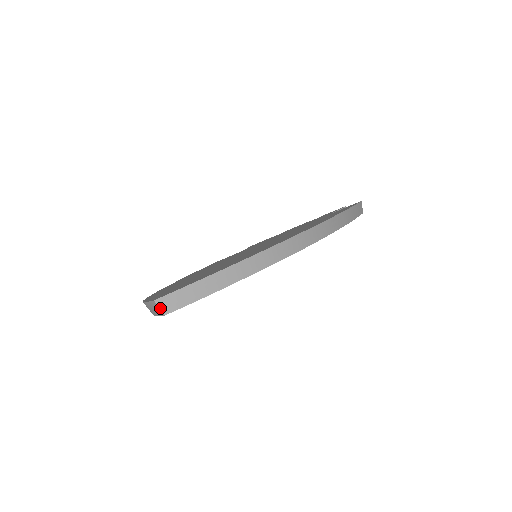
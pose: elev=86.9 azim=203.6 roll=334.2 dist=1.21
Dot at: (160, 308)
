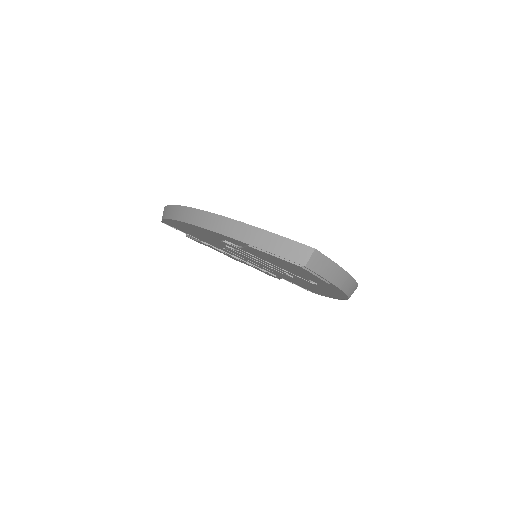
Dot at: (310, 258)
